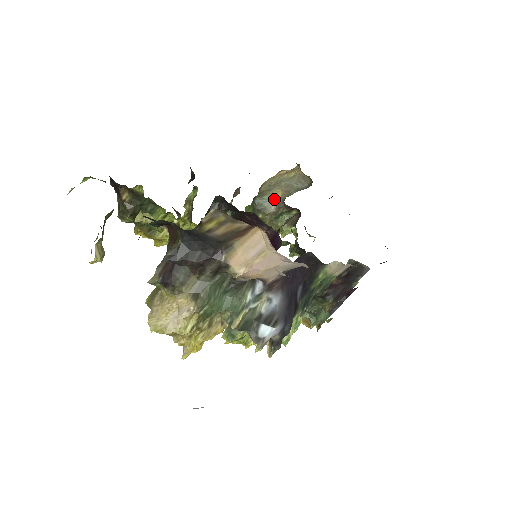
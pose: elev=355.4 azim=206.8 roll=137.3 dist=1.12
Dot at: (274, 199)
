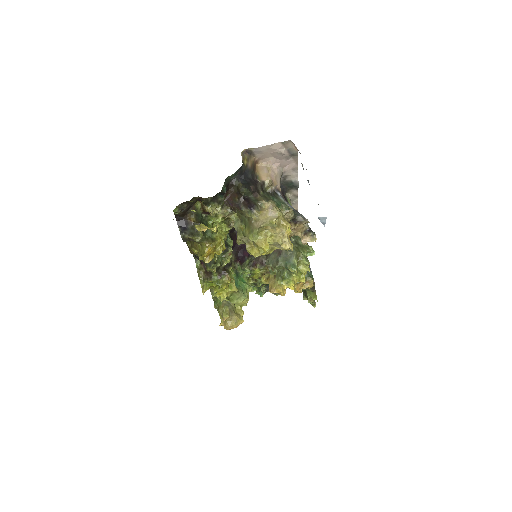
Dot at: occluded
